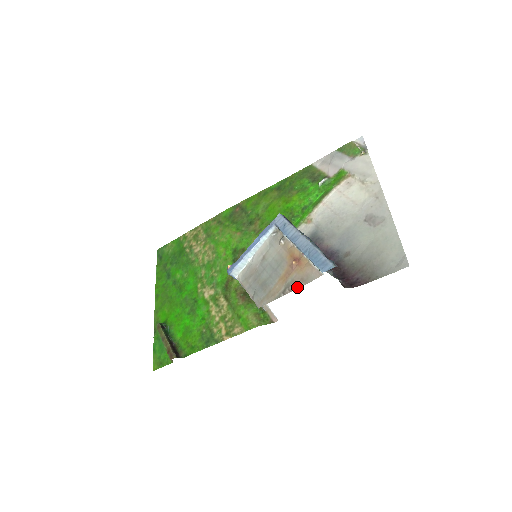
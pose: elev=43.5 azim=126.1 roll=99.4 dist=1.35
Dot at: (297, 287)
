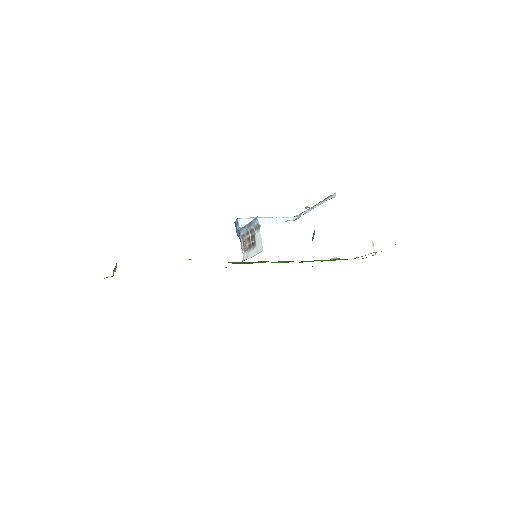
Dot at: occluded
